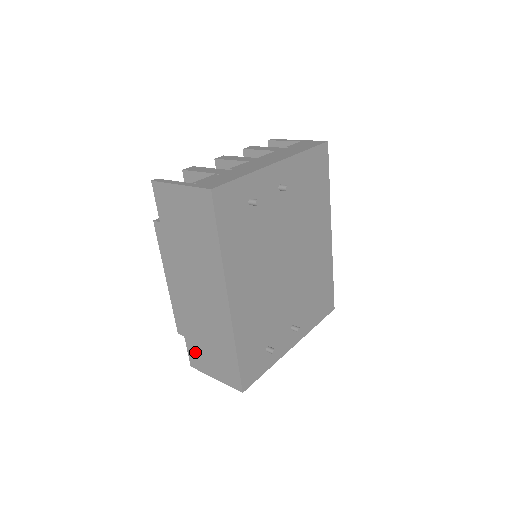
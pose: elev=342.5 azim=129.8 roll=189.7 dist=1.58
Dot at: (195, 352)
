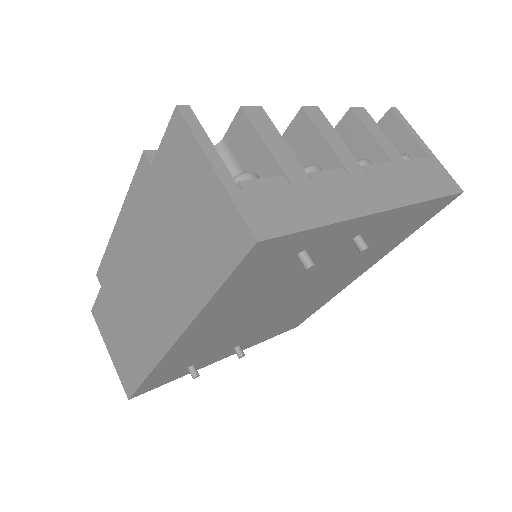
Dot at: (103, 311)
